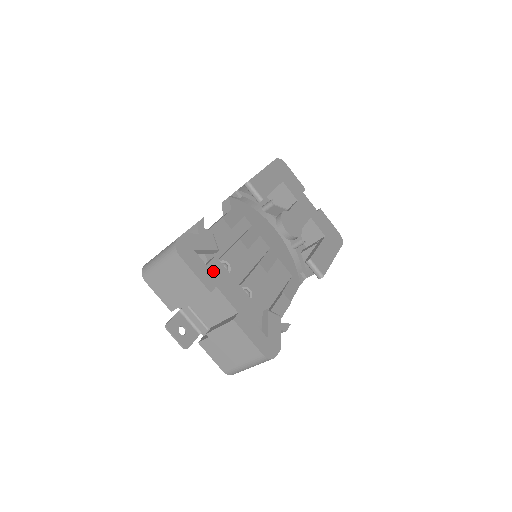
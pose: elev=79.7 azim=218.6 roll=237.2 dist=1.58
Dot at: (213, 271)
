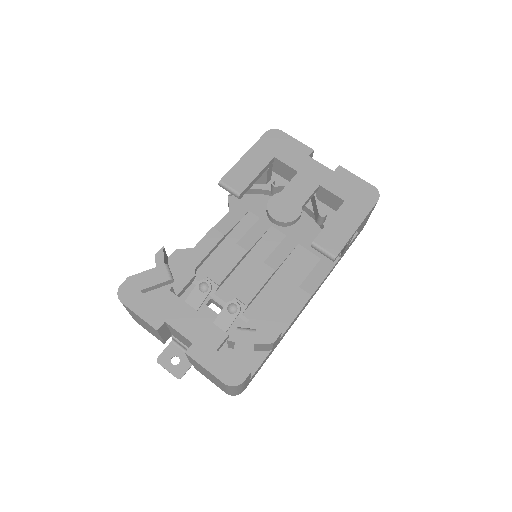
Dot at: (162, 306)
